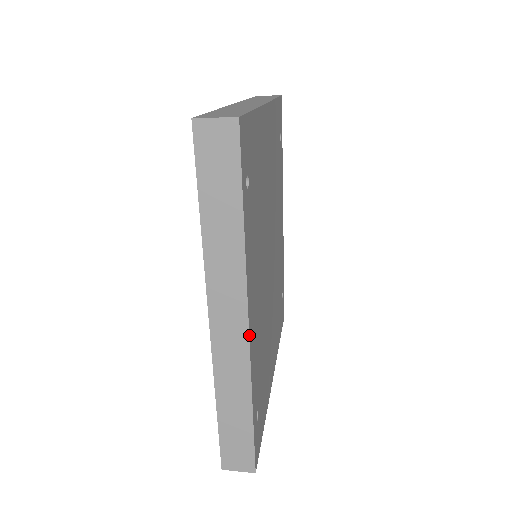
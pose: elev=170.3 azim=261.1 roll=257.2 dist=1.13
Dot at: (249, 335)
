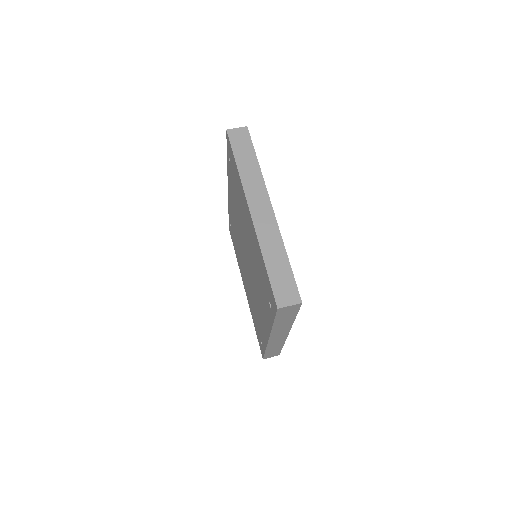
Dot at: (287, 335)
